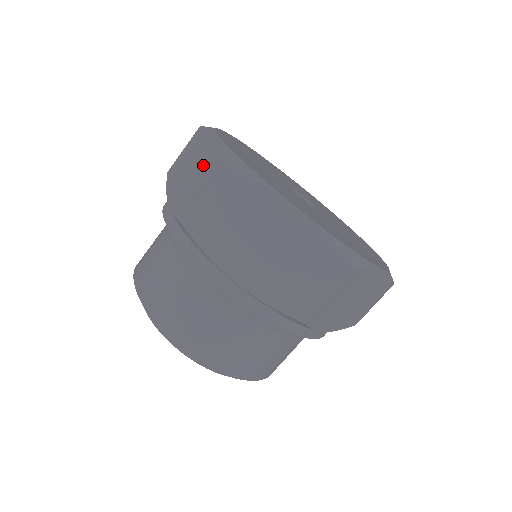
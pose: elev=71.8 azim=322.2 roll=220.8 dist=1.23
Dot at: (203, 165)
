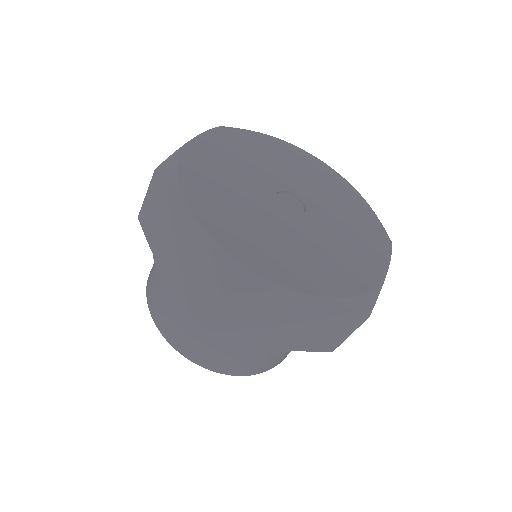
Dot at: occluded
